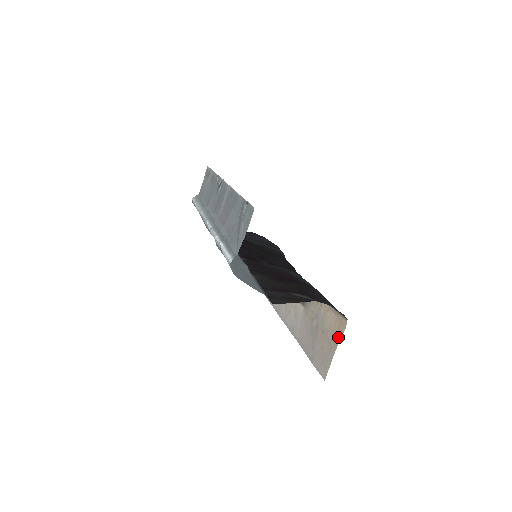
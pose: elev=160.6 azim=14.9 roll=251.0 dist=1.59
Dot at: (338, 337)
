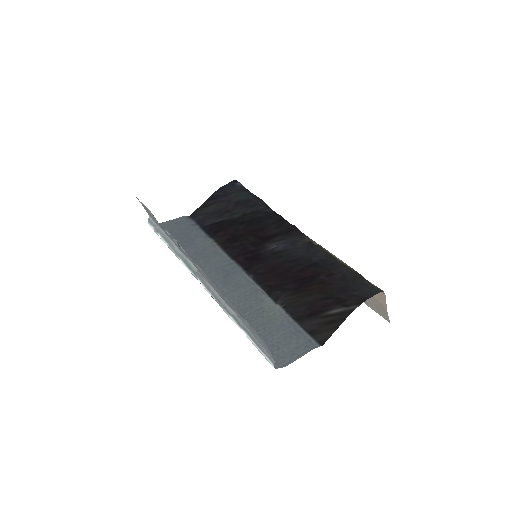
Dot at: (382, 299)
